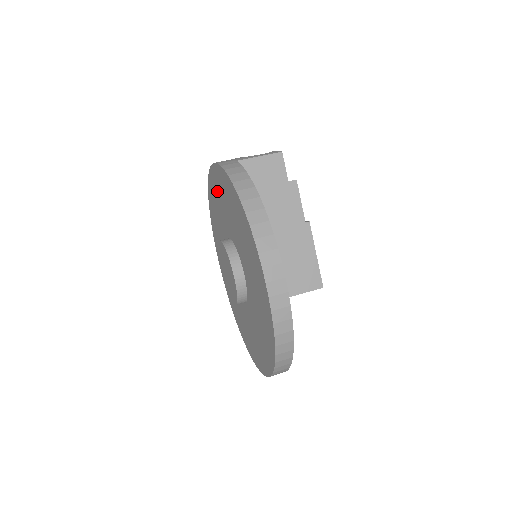
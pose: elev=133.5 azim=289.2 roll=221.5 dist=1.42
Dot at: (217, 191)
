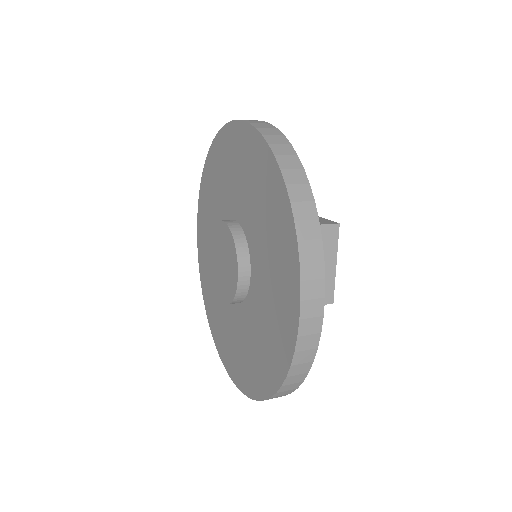
Dot at: (204, 245)
